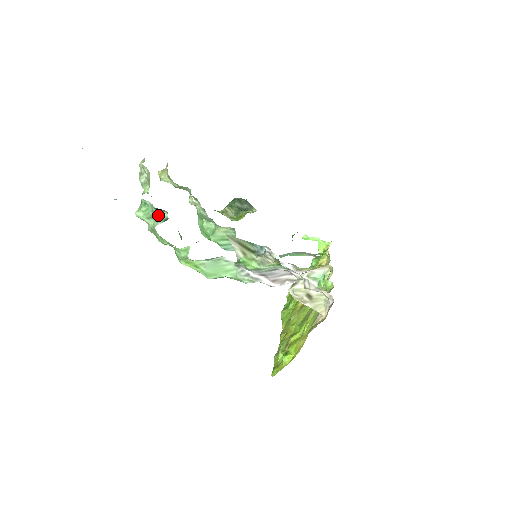
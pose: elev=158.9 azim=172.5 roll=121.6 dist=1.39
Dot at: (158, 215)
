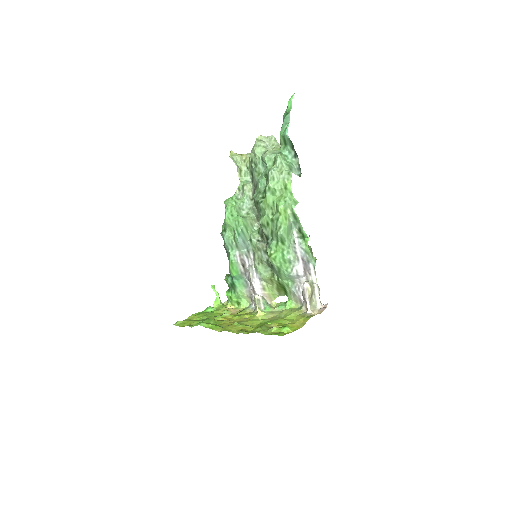
Dot at: (293, 169)
